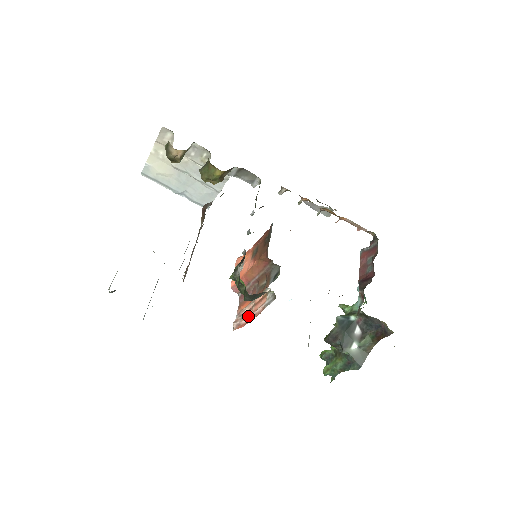
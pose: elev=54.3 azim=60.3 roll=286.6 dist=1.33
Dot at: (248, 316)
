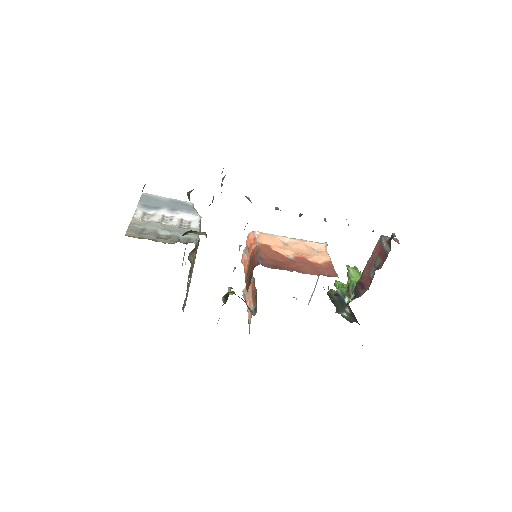
Dot at: (247, 303)
